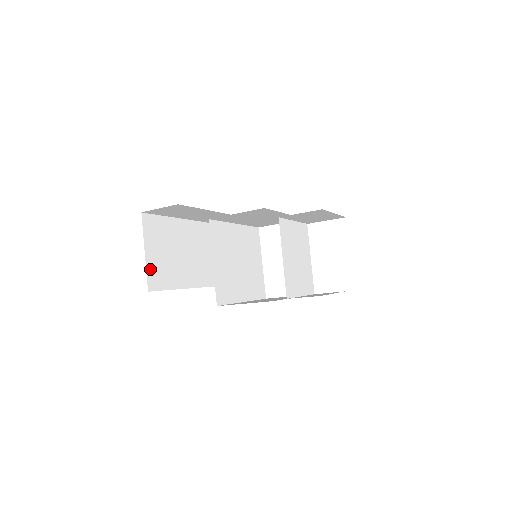
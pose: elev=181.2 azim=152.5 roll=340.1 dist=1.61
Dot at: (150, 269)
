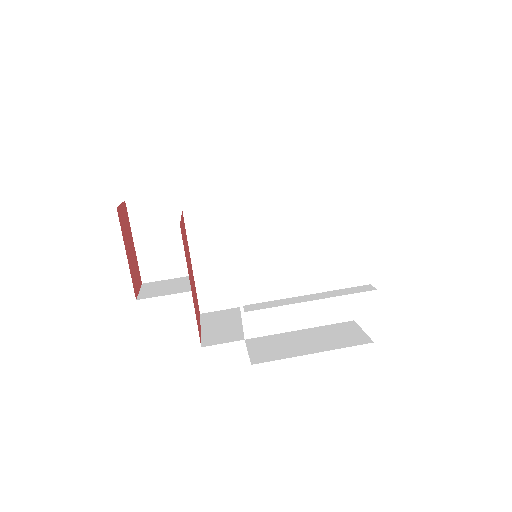
Dot at: (144, 260)
